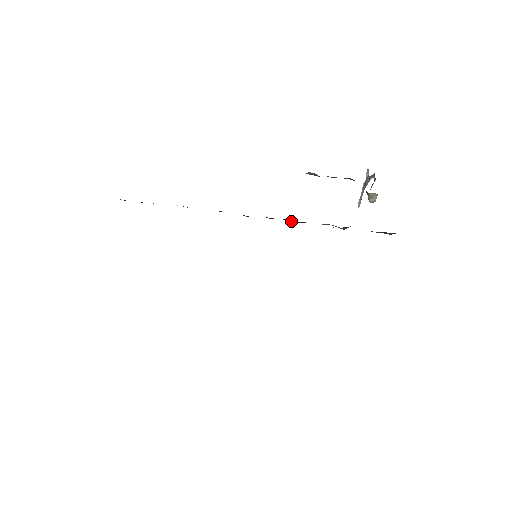
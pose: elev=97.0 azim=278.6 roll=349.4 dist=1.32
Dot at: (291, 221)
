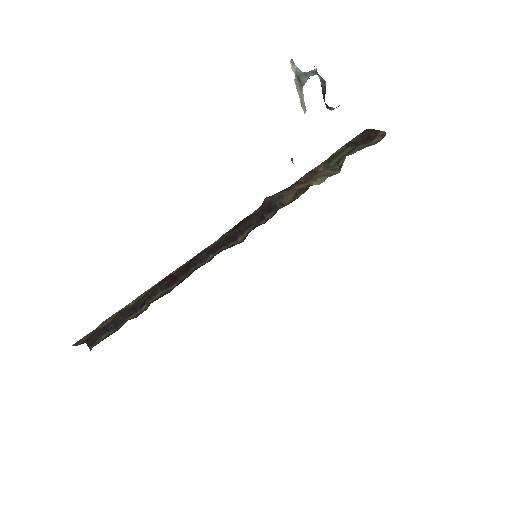
Dot at: (276, 201)
